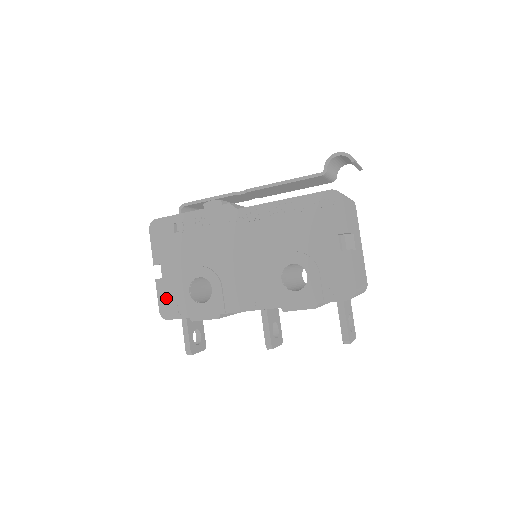
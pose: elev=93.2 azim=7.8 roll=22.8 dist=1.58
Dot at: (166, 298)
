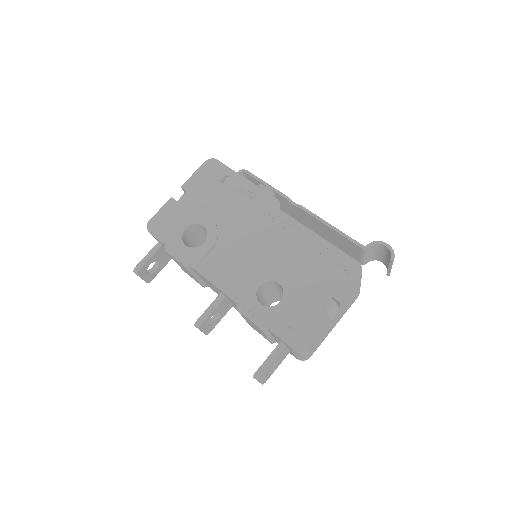
Dot at: (165, 216)
